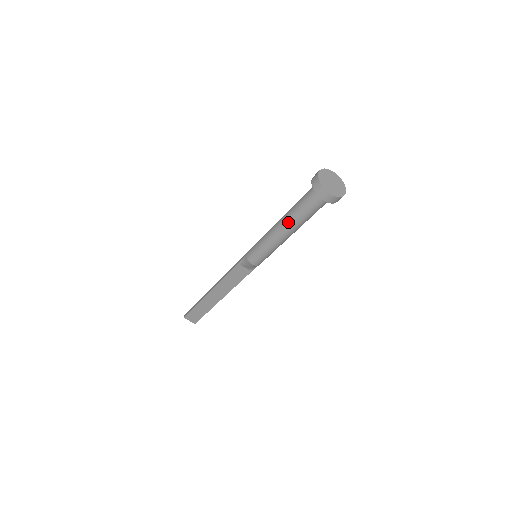
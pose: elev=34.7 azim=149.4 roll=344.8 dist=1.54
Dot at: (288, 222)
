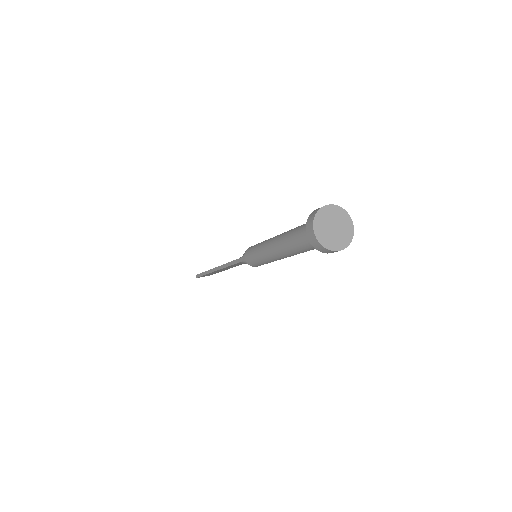
Dot at: (288, 254)
